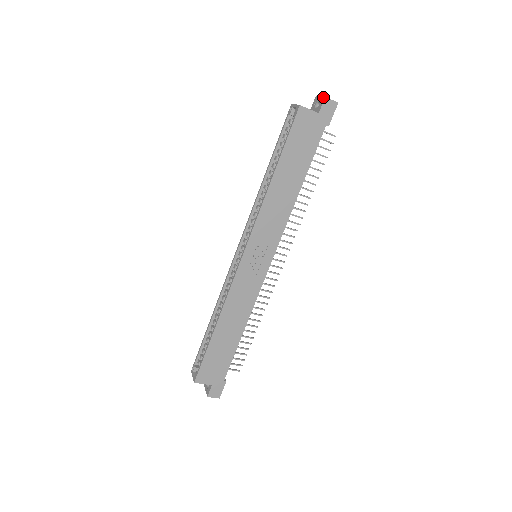
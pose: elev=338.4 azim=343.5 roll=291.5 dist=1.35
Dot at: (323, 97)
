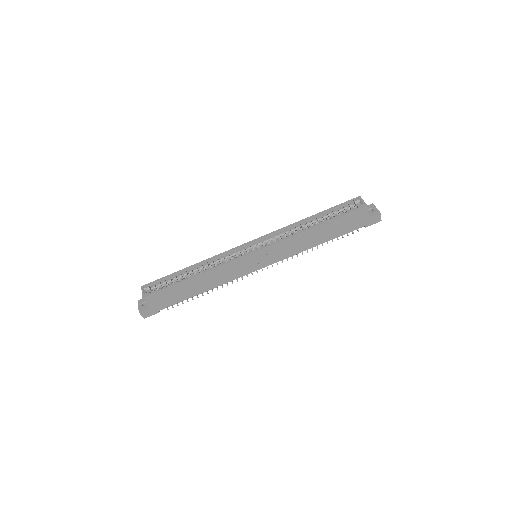
Dot at: (379, 211)
